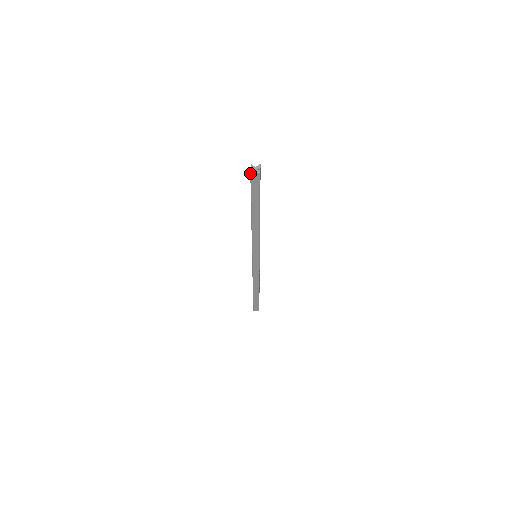
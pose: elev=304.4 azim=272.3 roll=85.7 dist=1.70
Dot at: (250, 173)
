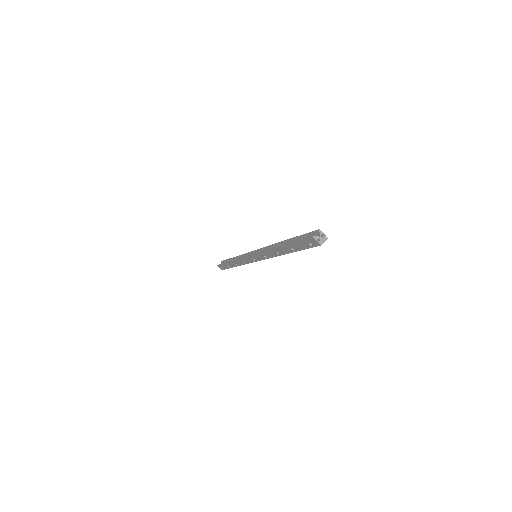
Dot at: occluded
